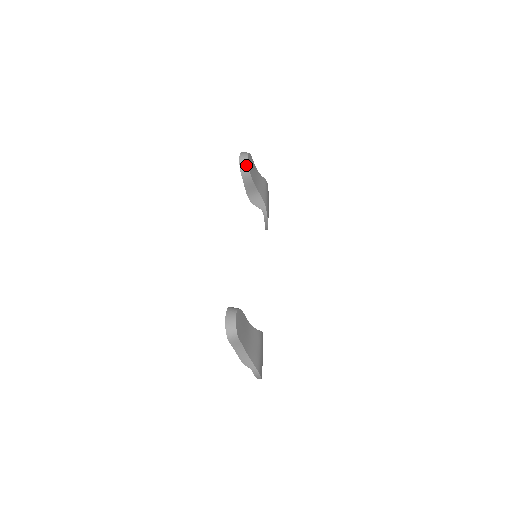
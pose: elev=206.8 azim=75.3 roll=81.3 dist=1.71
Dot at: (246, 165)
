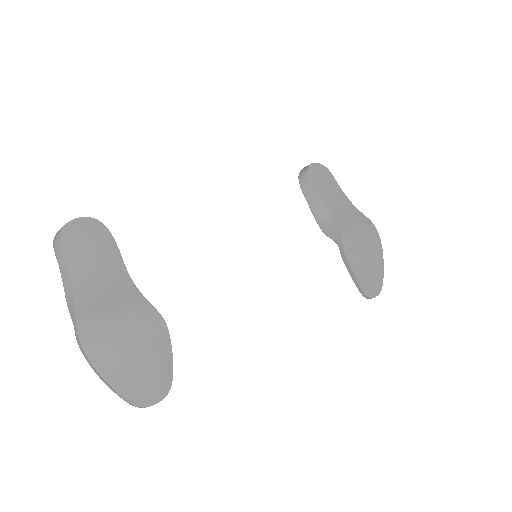
Dot at: (305, 170)
